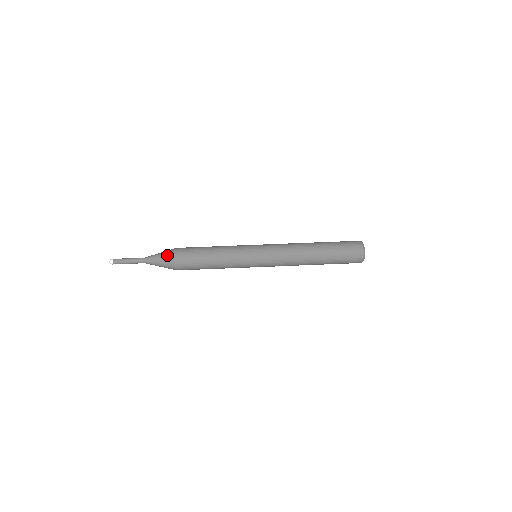
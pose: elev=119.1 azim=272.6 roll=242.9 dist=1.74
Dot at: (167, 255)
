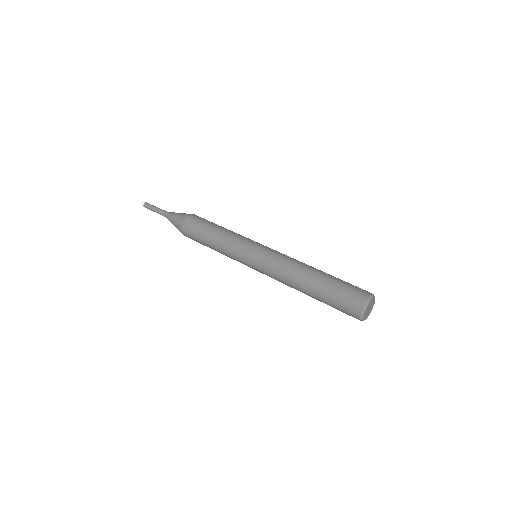
Dot at: (180, 217)
